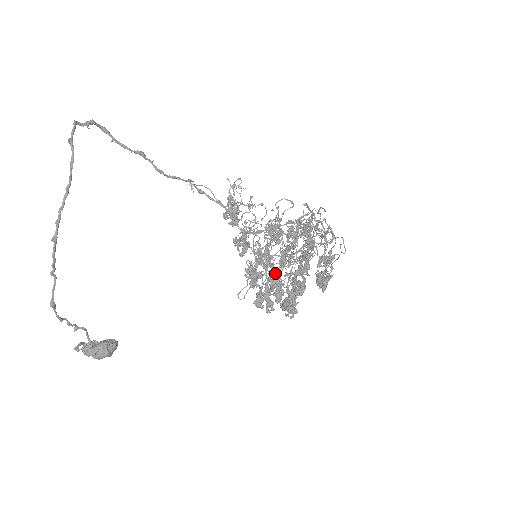
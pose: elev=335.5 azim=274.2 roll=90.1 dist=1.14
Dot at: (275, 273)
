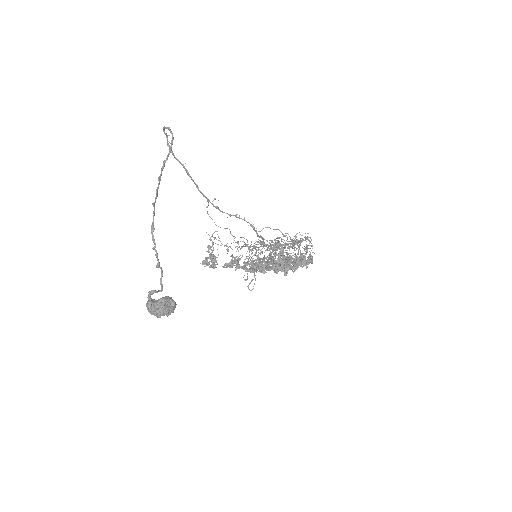
Dot at: occluded
